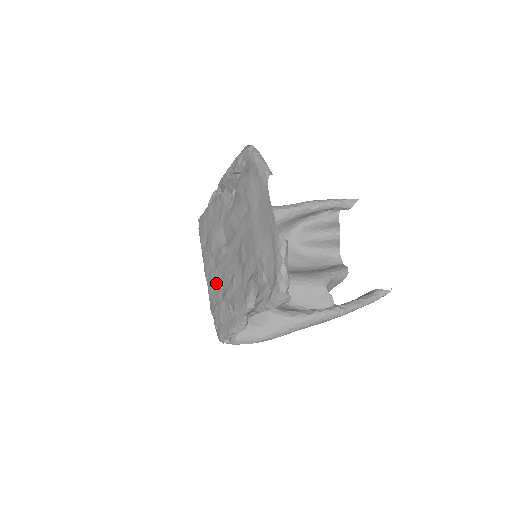
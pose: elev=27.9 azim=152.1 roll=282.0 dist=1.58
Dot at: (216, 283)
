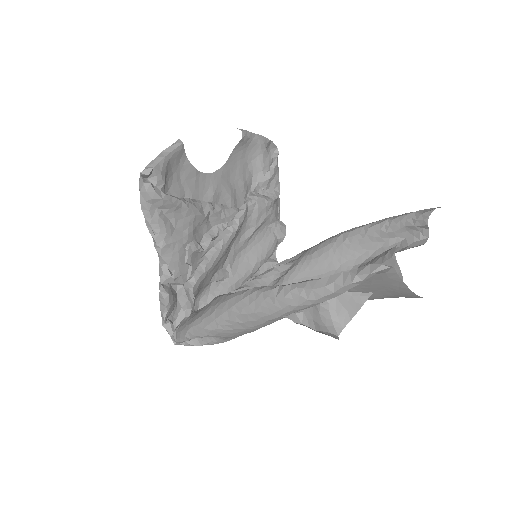
Dot at: (211, 284)
